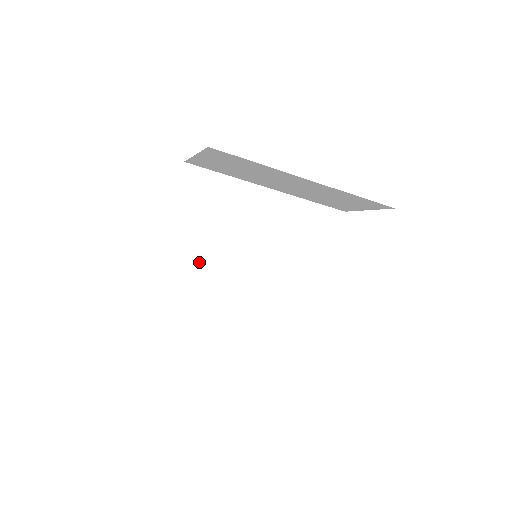
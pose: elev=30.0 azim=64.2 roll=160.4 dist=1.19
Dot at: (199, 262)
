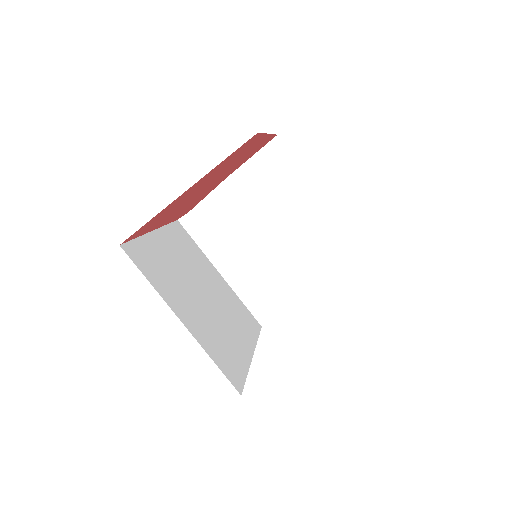
Dot at: (183, 271)
